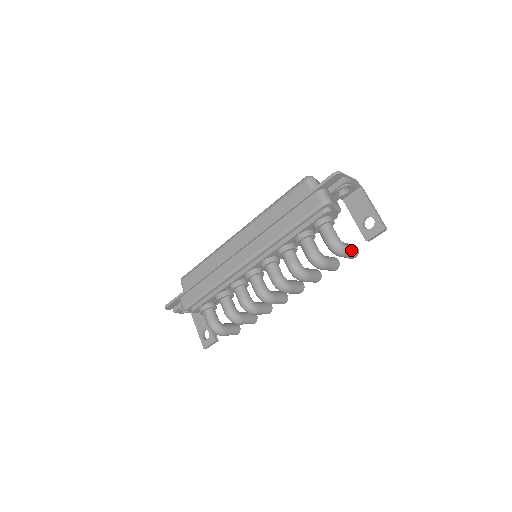
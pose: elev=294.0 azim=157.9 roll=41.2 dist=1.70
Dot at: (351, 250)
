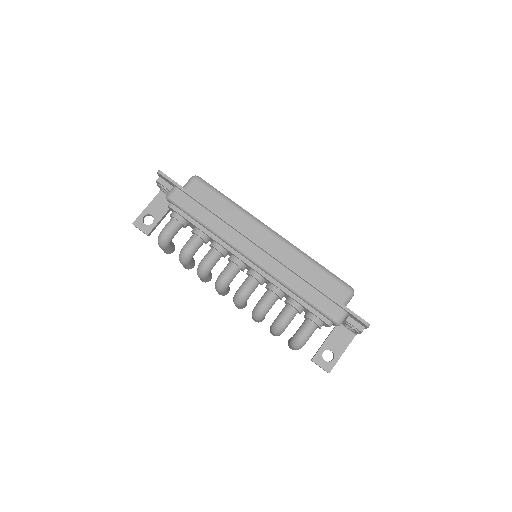
Dot at: occluded
